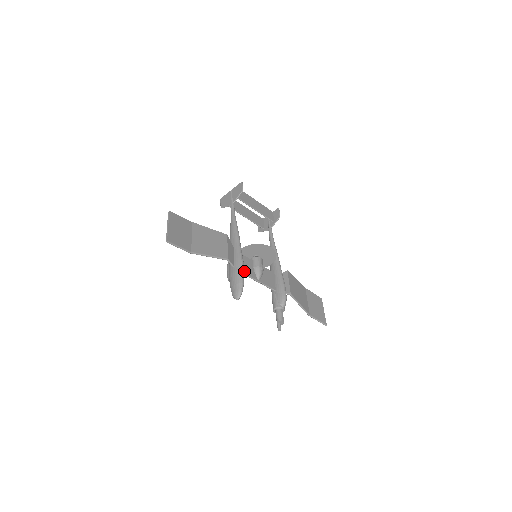
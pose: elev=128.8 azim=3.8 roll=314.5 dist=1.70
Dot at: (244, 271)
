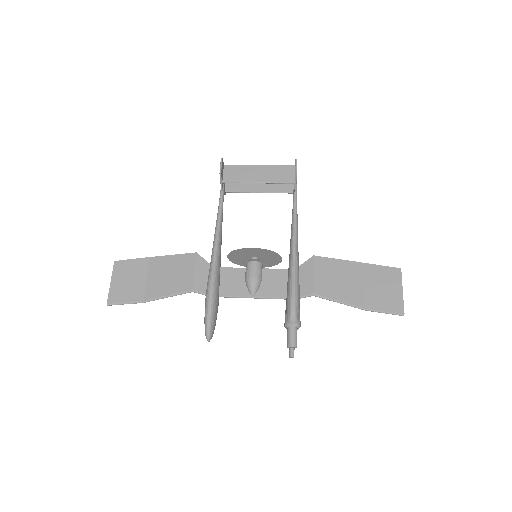
Dot at: (226, 293)
